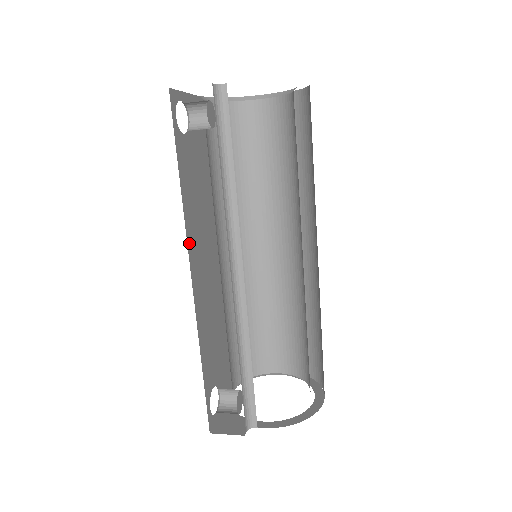
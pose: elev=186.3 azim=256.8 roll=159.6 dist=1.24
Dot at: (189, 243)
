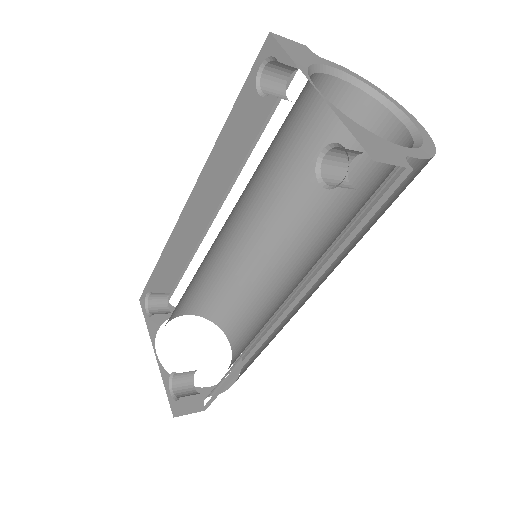
Dot at: occluded
